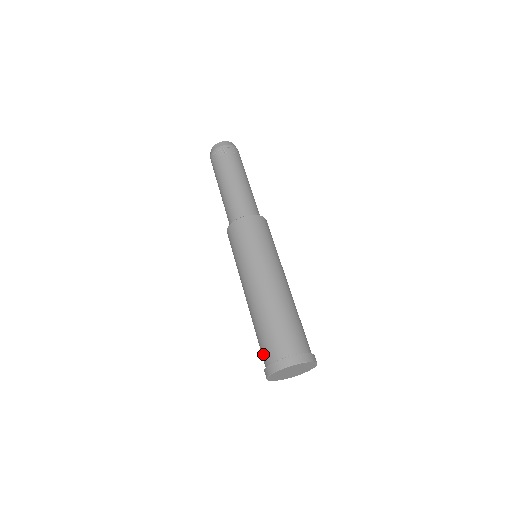
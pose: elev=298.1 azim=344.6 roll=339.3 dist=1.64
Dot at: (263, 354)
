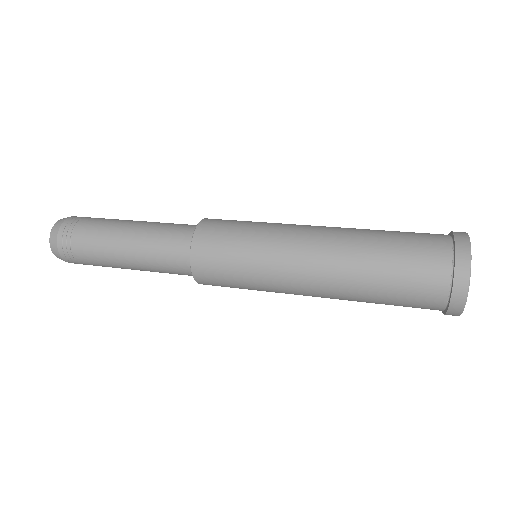
Dot at: (429, 251)
